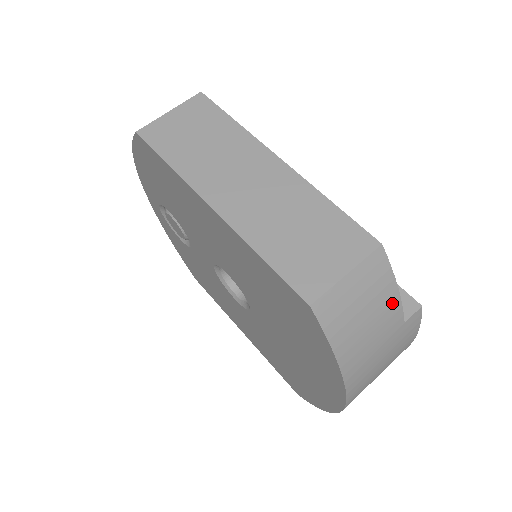
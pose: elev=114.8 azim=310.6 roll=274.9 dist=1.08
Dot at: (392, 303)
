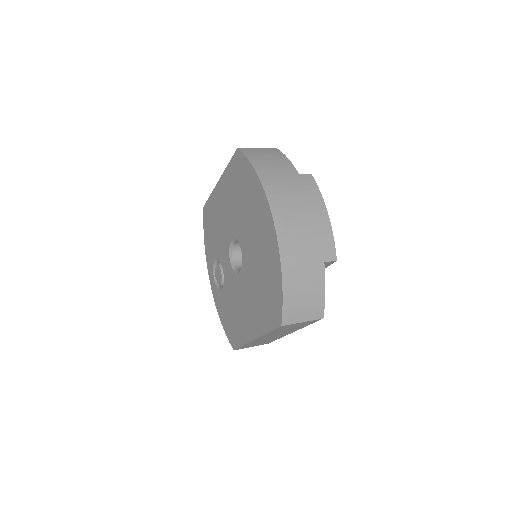
Dot at: (285, 161)
